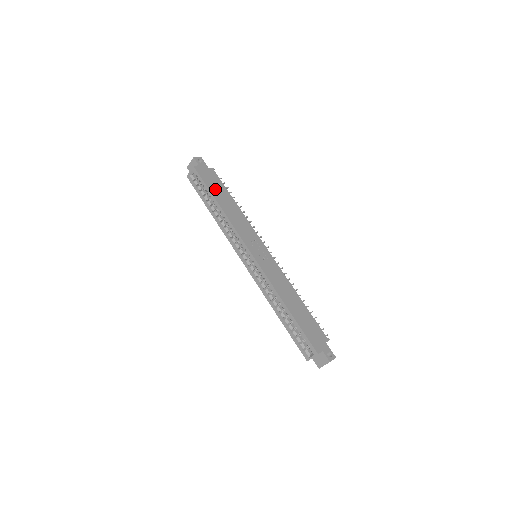
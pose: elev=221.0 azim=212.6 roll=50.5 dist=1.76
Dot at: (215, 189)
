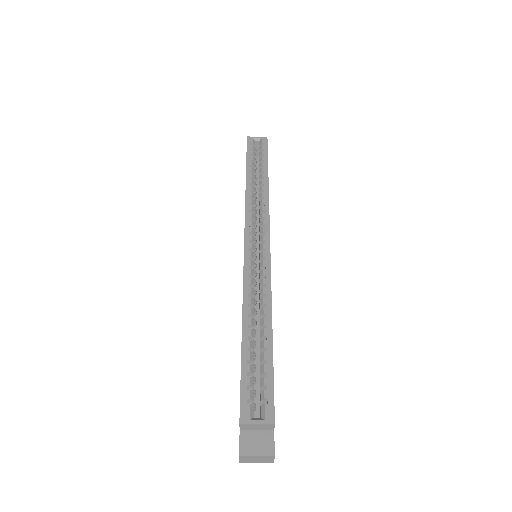
Dot at: occluded
